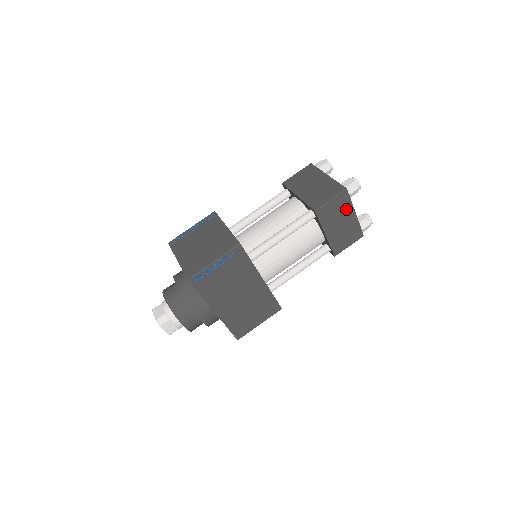
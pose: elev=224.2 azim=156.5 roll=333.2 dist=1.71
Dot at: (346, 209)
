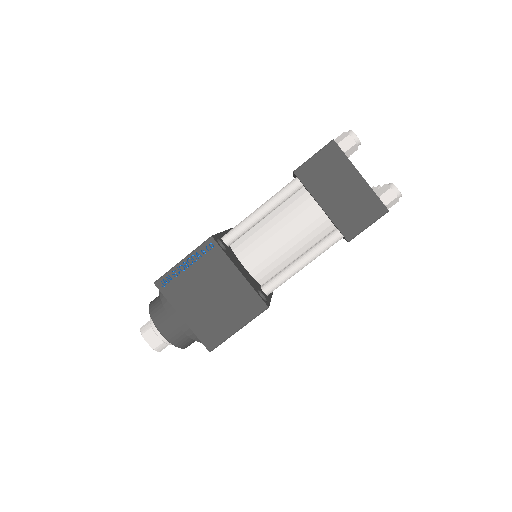
Dot at: occluded
